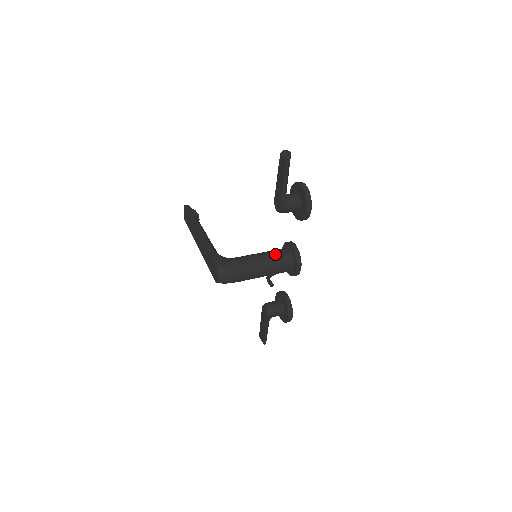
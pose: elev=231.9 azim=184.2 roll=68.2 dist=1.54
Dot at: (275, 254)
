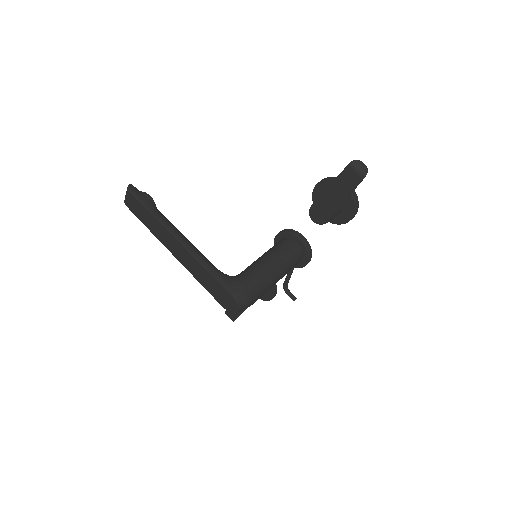
Dot at: (286, 255)
